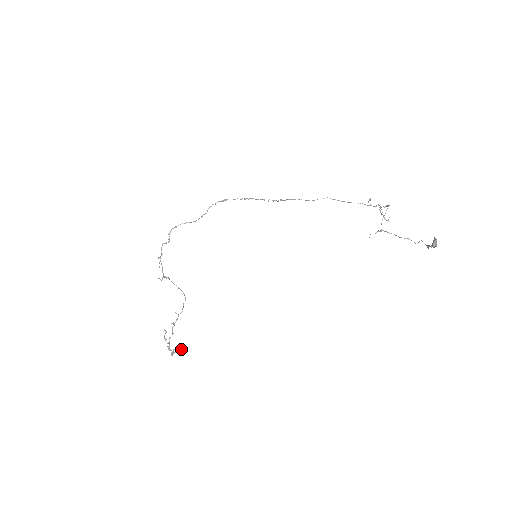
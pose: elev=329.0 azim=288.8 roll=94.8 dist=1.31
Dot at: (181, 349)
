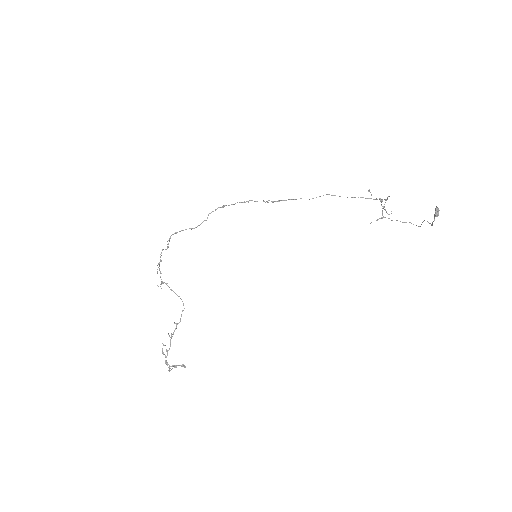
Dot at: (180, 365)
